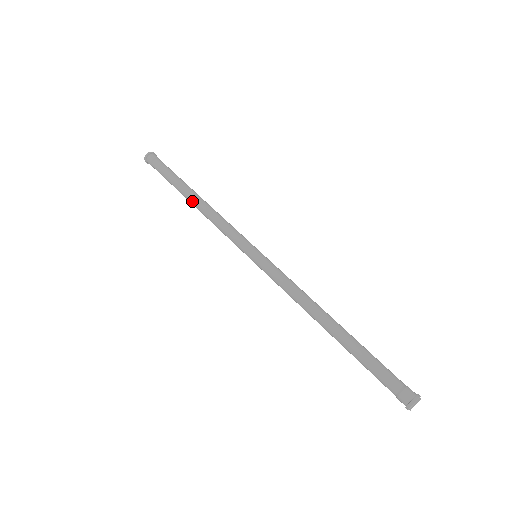
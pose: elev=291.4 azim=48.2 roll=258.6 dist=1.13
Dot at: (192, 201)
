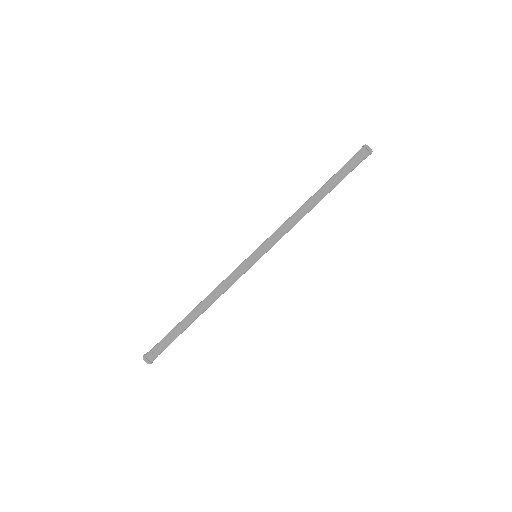
Dot at: (197, 309)
